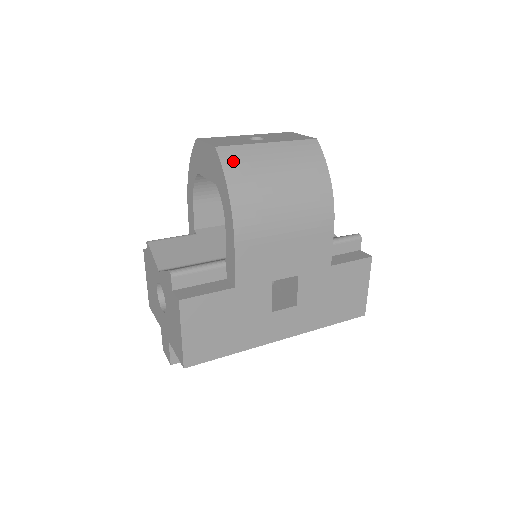
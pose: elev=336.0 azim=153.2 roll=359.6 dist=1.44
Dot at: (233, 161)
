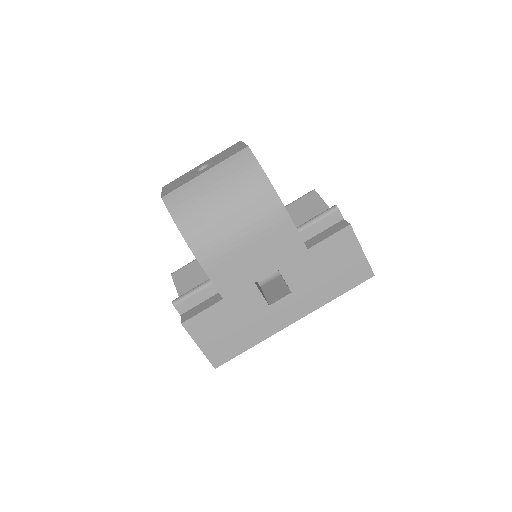
Dot at: (177, 204)
